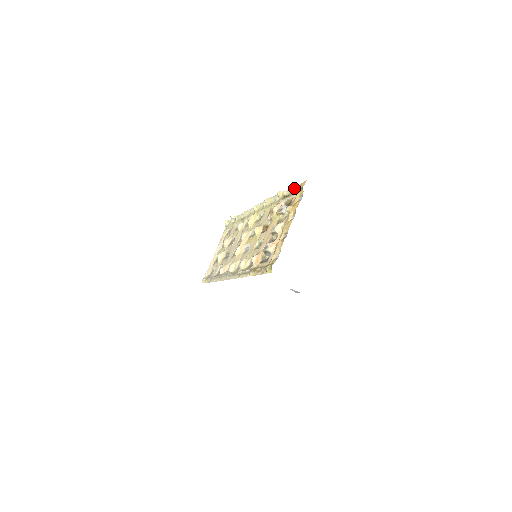
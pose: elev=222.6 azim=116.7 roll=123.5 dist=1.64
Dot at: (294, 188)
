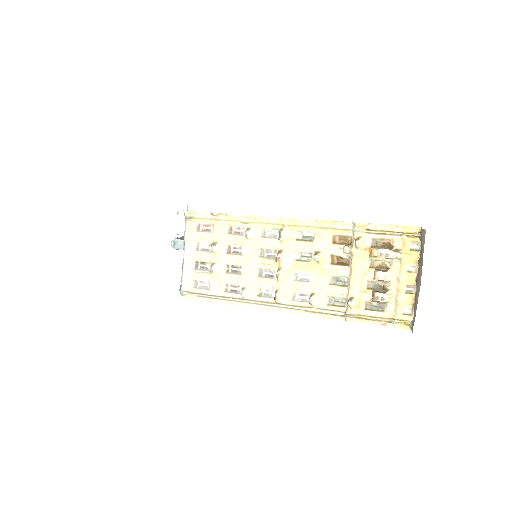
Dot at: (388, 225)
